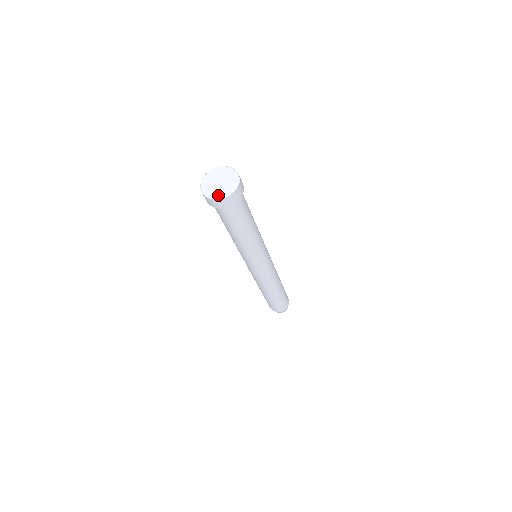
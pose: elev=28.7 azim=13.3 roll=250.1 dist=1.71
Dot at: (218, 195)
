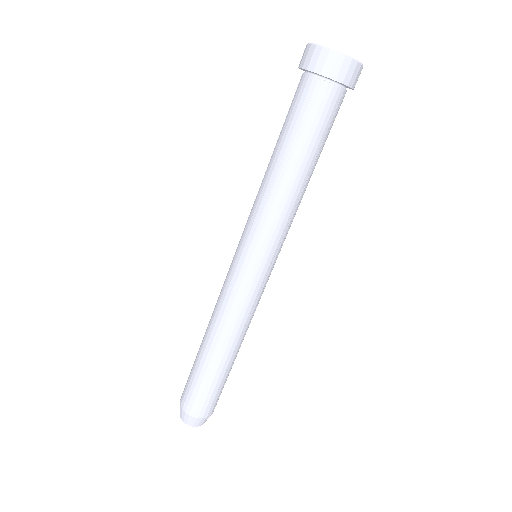
Dot at: occluded
